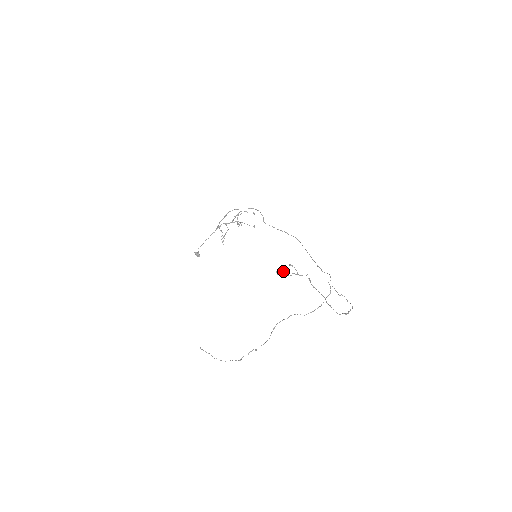
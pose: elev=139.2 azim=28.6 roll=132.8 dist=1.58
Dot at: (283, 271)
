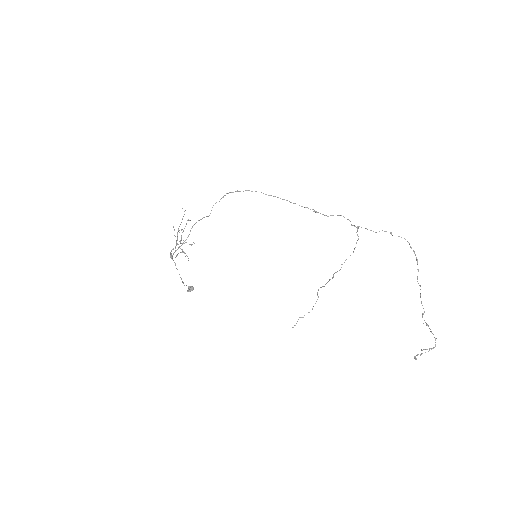
Dot at: (420, 355)
